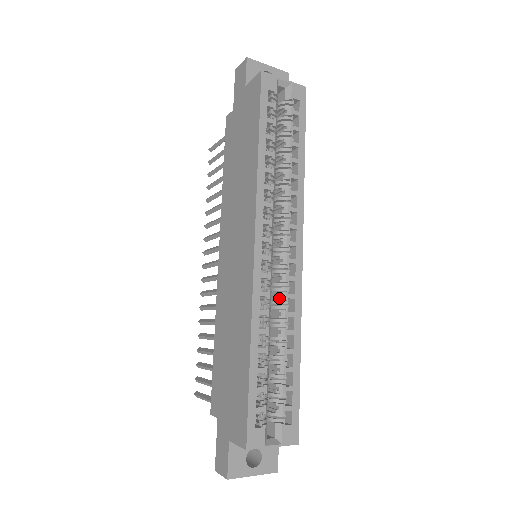
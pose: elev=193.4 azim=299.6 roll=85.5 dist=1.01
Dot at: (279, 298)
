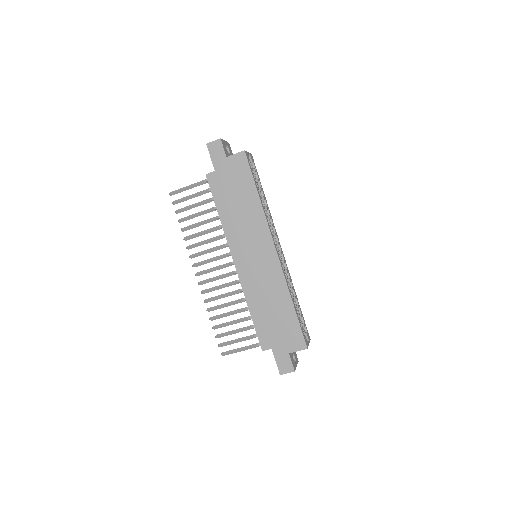
Dot at: occluded
